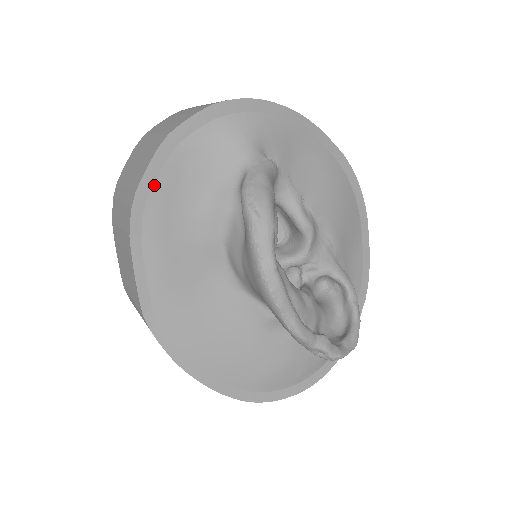
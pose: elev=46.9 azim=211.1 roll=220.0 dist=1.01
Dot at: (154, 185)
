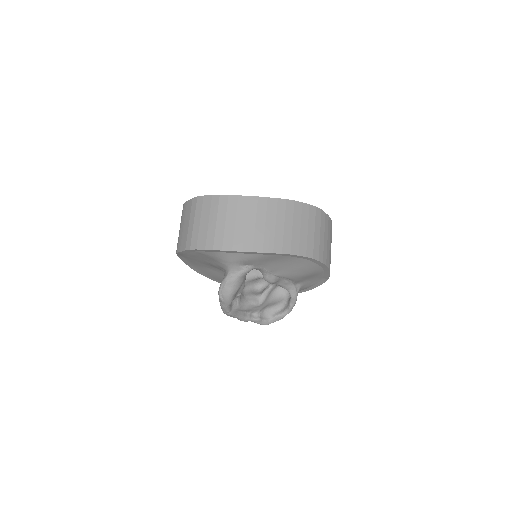
Dot at: (186, 254)
